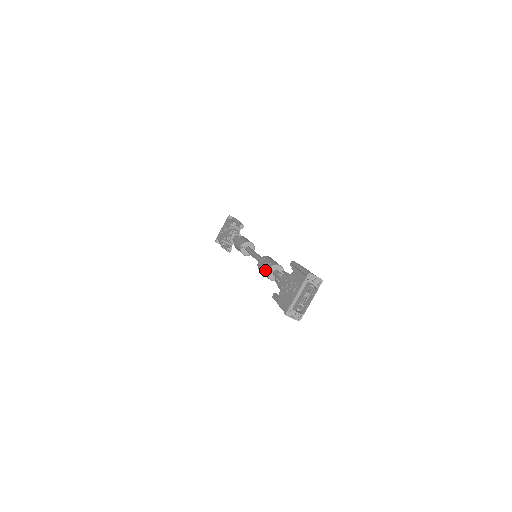
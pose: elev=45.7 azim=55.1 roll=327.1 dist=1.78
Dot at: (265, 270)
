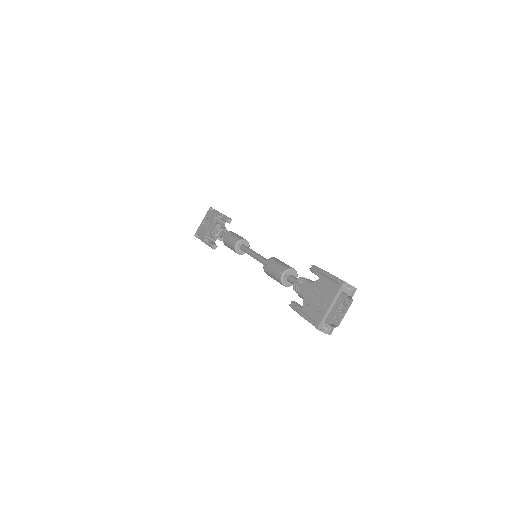
Dot at: (277, 274)
